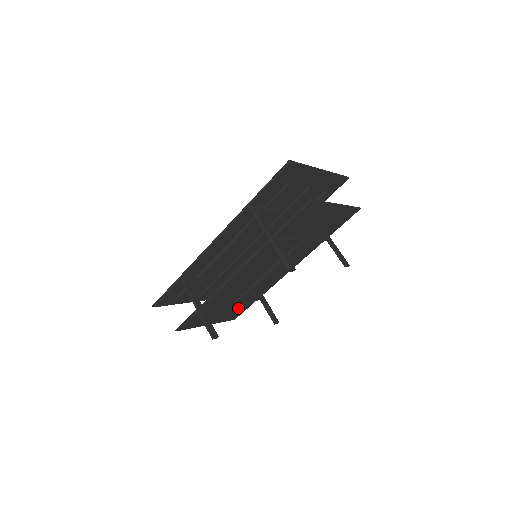
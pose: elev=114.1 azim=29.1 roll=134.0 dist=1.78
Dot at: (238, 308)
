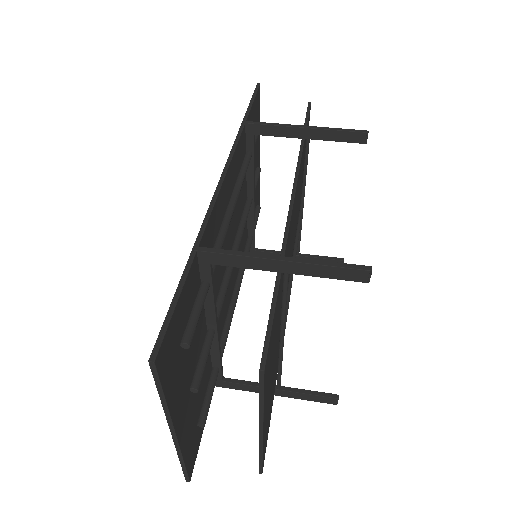
Dot at: occluded
